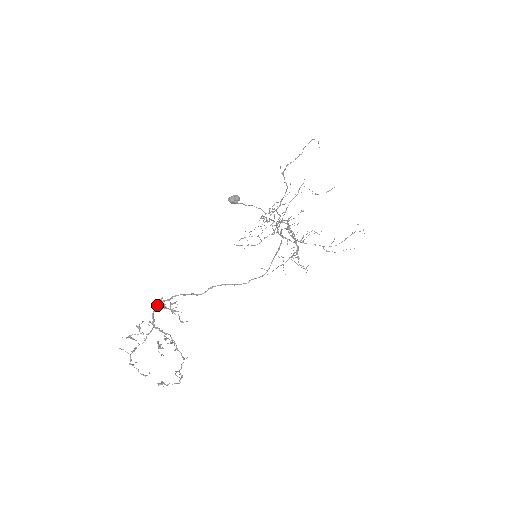
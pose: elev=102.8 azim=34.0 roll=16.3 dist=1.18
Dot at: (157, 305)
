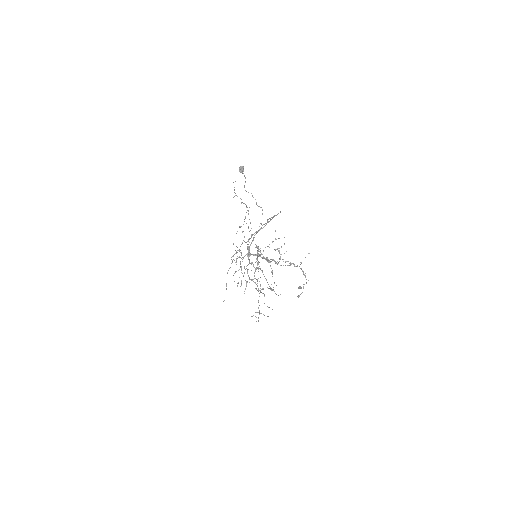
Dot at: (249, 252)
